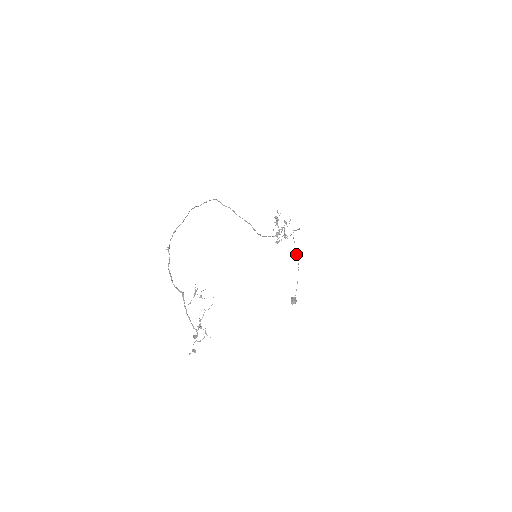
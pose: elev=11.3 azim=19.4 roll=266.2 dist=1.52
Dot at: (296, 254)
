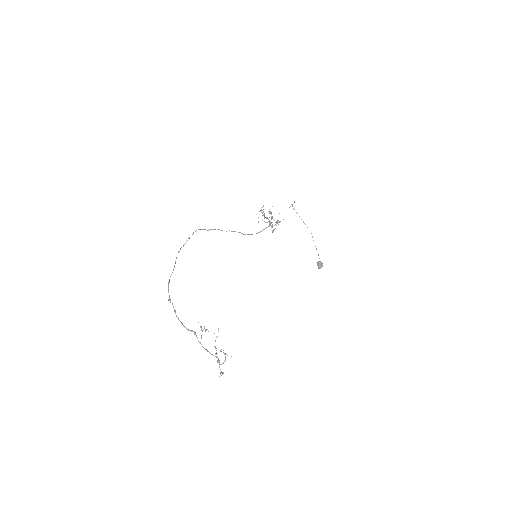
Dot at: (304, 223)
